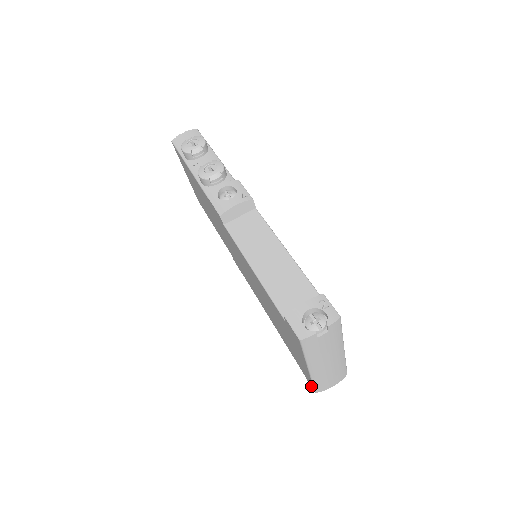
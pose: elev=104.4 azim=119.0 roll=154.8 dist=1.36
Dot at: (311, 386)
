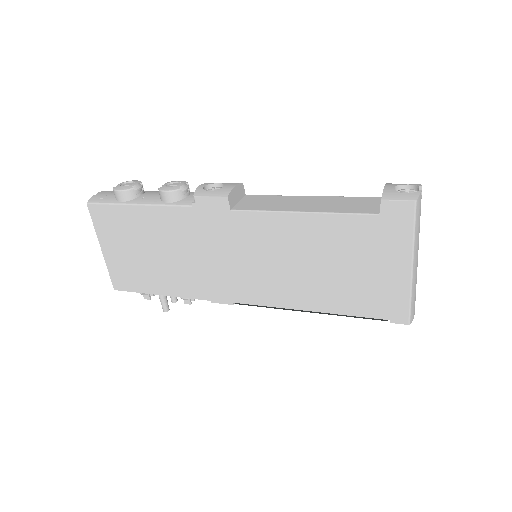
Dot at: (402, 321)
